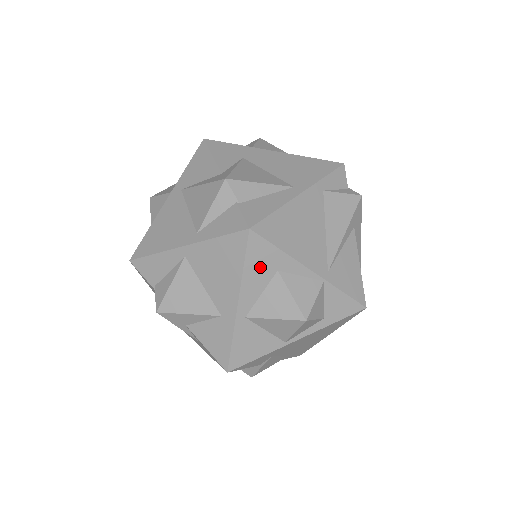
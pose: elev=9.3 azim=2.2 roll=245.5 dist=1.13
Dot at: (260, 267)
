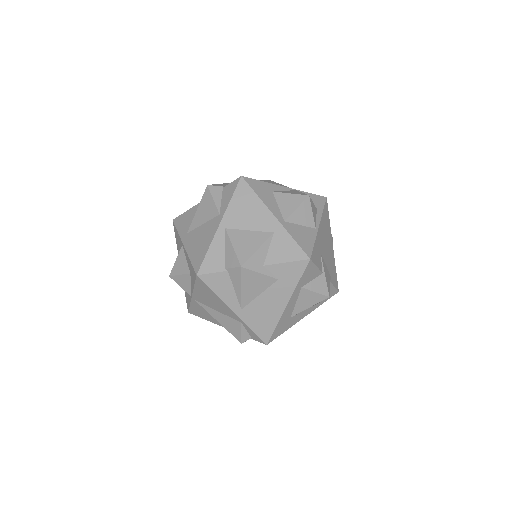
Dot at: (264, 193)
